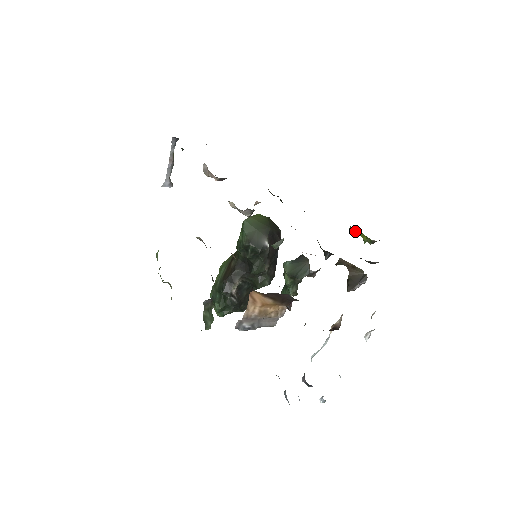
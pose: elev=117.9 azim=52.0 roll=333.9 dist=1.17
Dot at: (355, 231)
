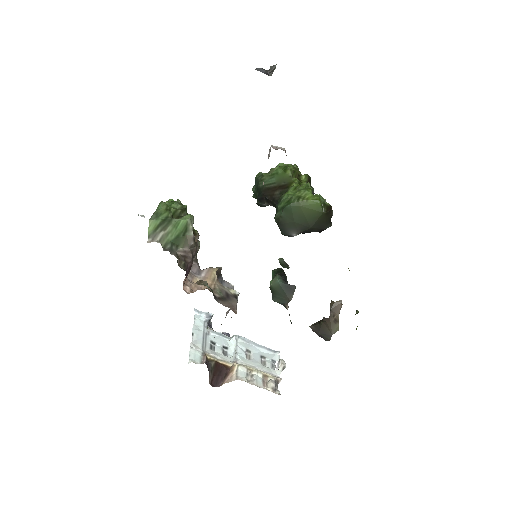
Dot at: occluded
